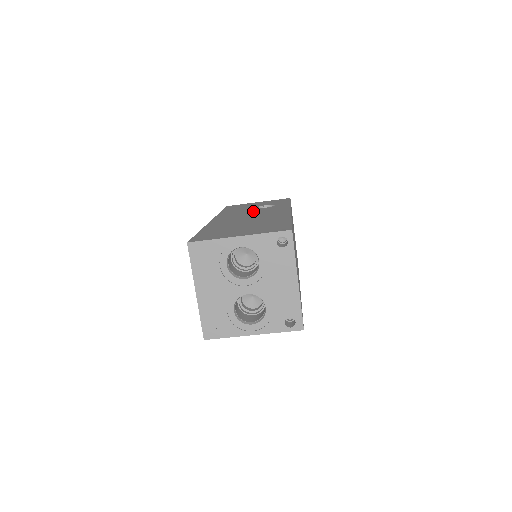
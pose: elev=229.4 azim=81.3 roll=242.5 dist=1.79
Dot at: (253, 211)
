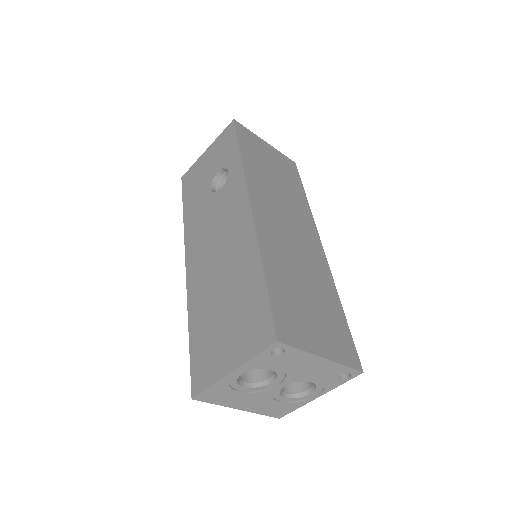
Dot at: (213, 214)
